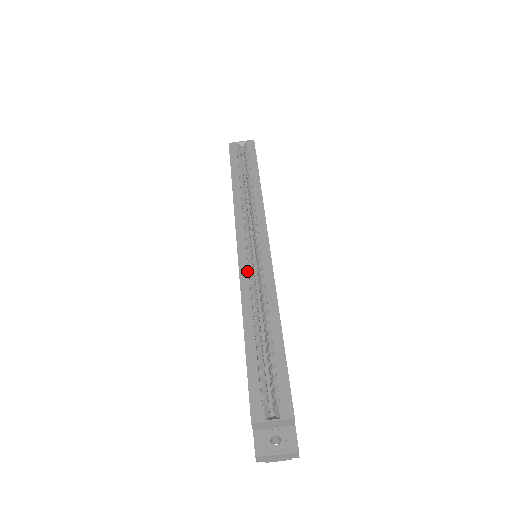
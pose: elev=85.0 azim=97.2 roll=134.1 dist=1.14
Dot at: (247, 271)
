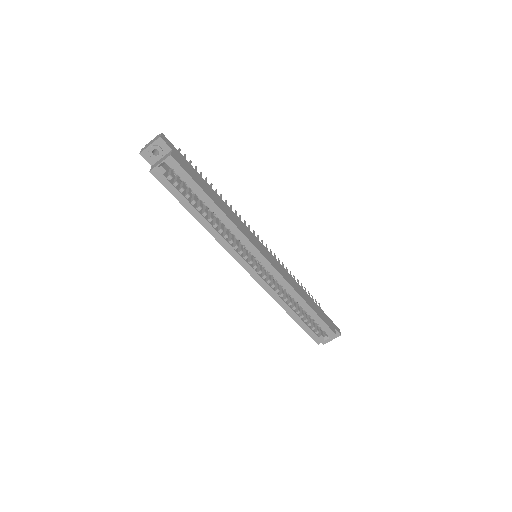
Dot at: (265, 283)
